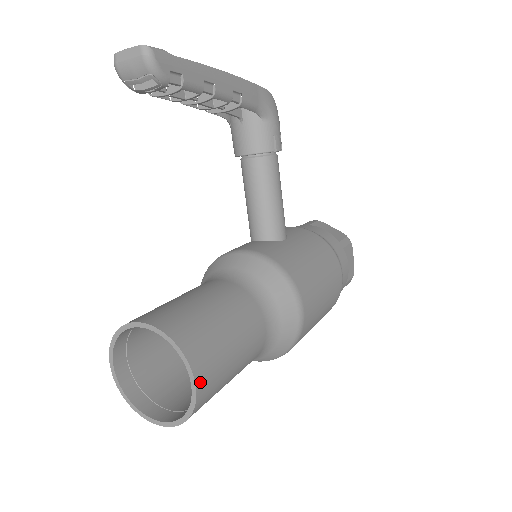
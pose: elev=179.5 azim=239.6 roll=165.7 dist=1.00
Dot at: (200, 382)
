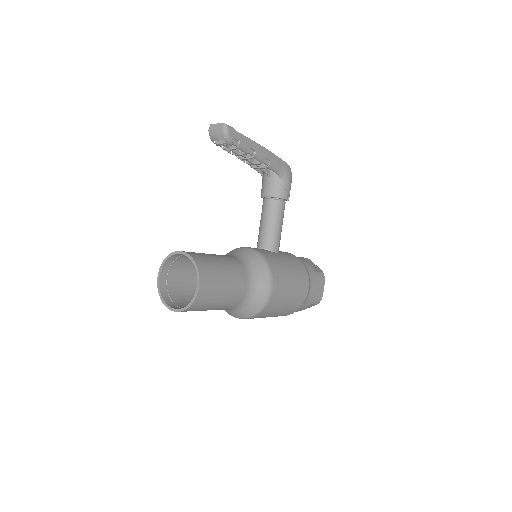
Dot at: (202, 287)
